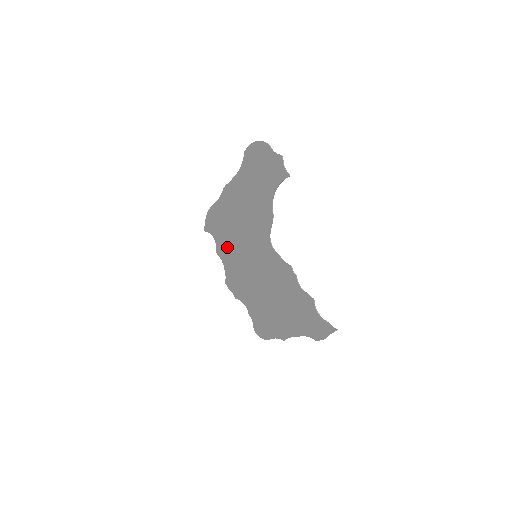
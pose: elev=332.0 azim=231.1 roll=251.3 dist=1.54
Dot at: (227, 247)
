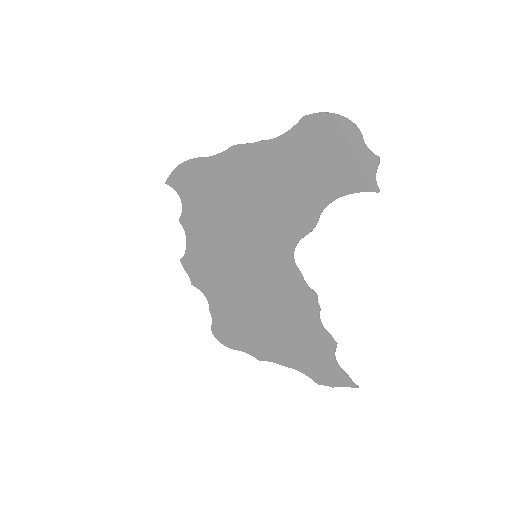
Dot at: (204, 222)
